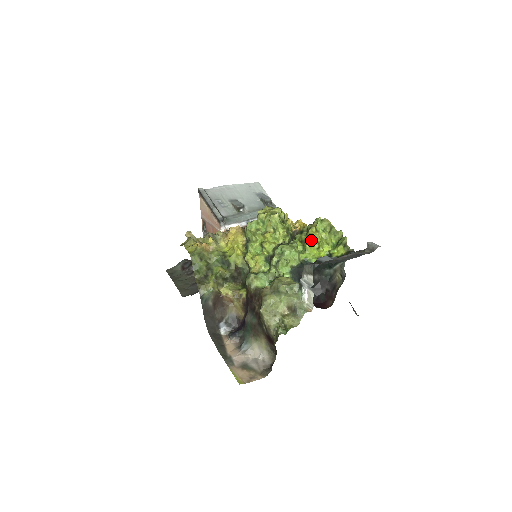
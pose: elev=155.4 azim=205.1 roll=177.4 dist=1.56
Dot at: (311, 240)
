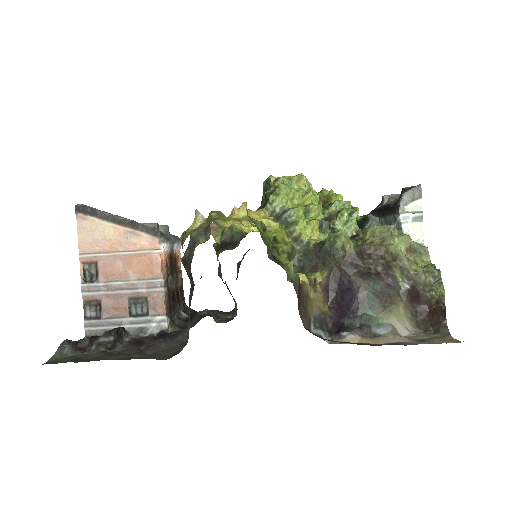
Dot at: occluded
